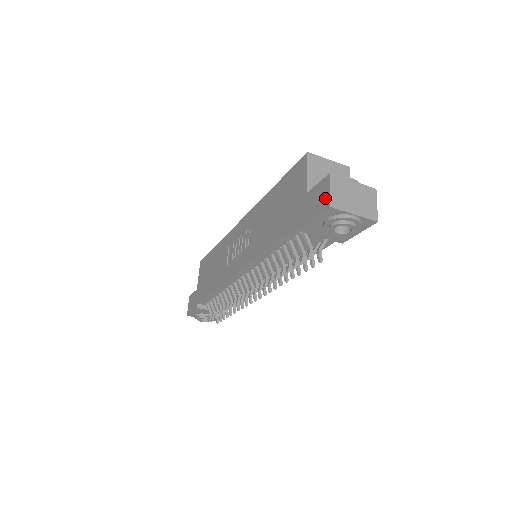
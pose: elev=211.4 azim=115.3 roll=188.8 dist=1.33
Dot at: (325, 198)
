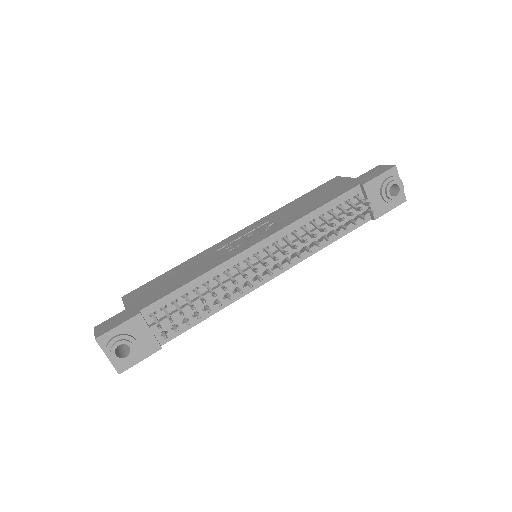
Dot at: (386, 167)
